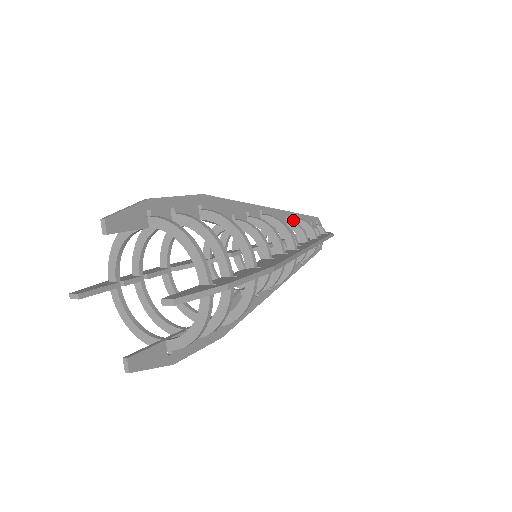
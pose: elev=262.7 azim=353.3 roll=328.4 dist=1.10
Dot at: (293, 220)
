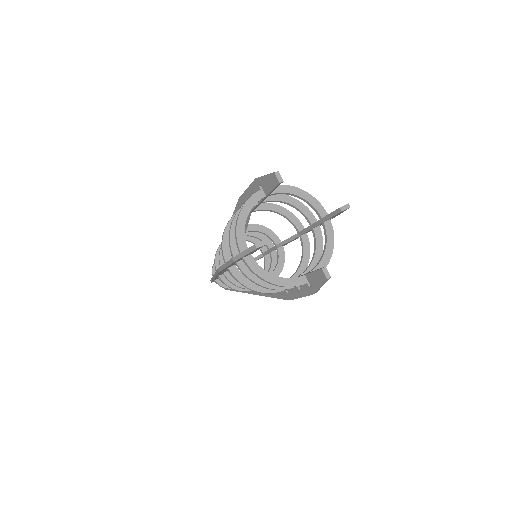
Dot at: occluded
